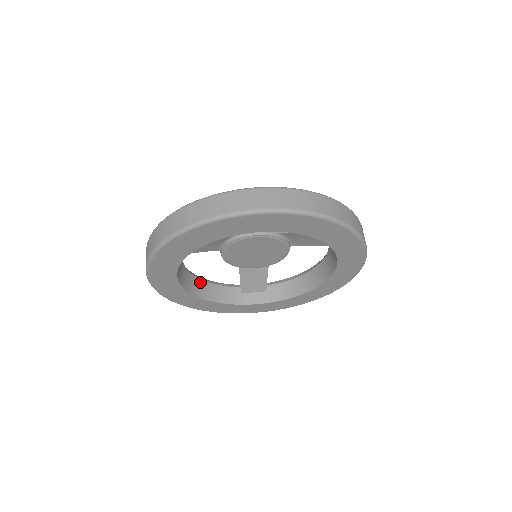
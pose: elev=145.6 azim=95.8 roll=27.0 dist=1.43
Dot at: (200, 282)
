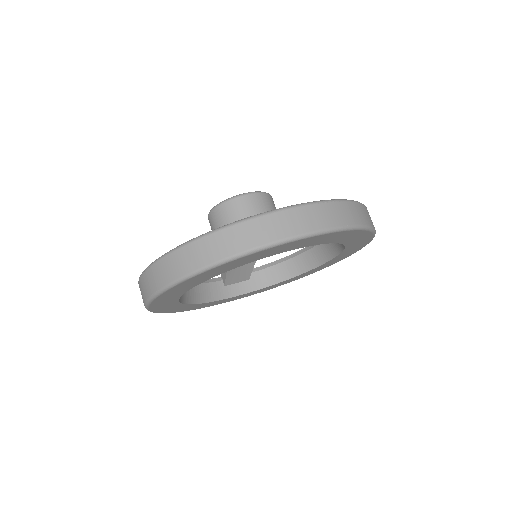
Dot at: occluded
